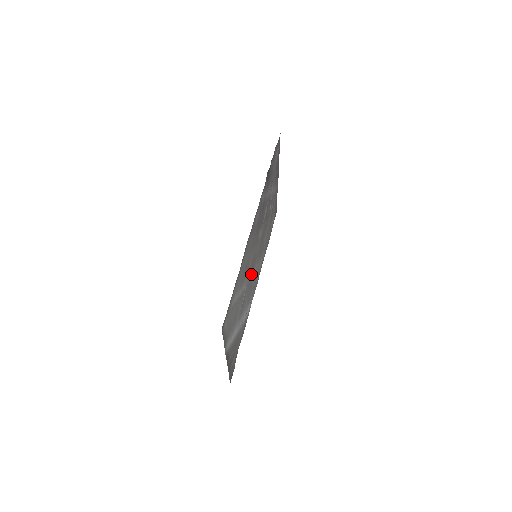
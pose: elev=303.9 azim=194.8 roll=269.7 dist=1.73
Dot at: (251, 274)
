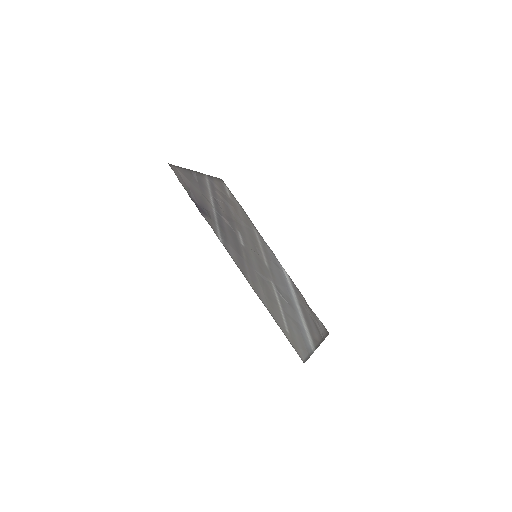
Dot at: (267, 271)
